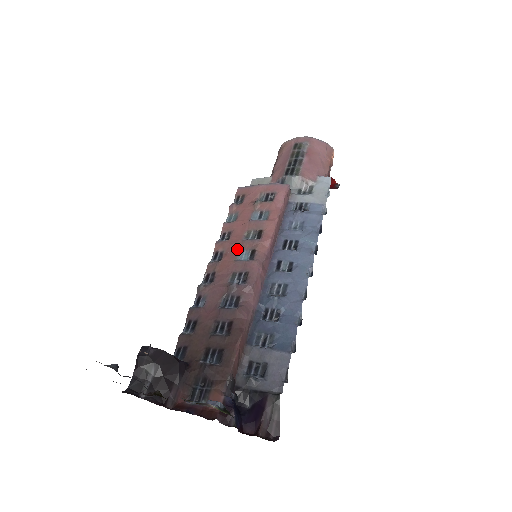
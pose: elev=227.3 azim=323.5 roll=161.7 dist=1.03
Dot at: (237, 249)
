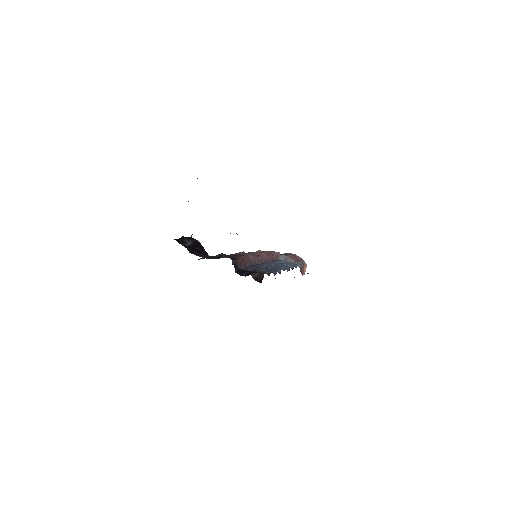
Dot at: occluded
